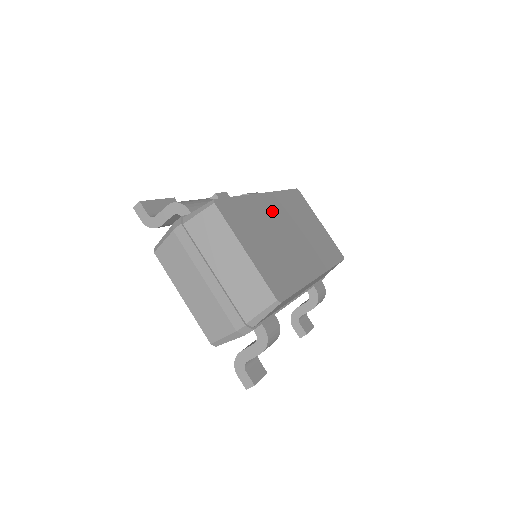
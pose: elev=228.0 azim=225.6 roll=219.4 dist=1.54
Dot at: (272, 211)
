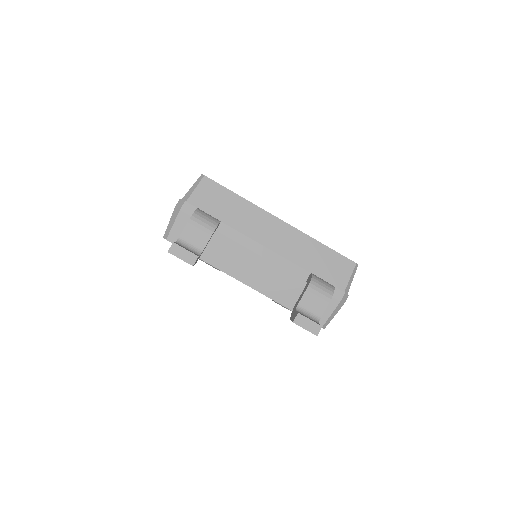
Dot at: occluded
